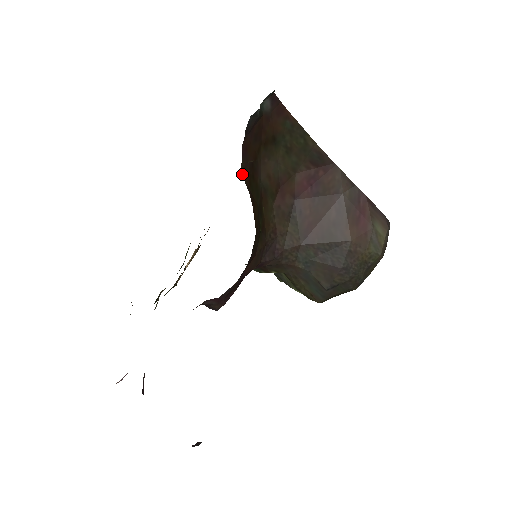
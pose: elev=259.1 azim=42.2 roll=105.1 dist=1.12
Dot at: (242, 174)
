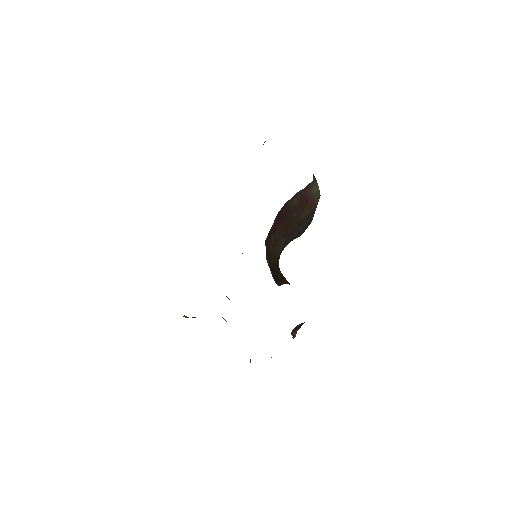
Dot at: occluded
